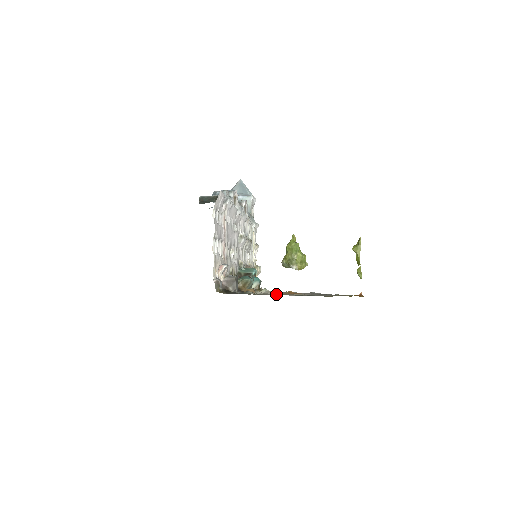
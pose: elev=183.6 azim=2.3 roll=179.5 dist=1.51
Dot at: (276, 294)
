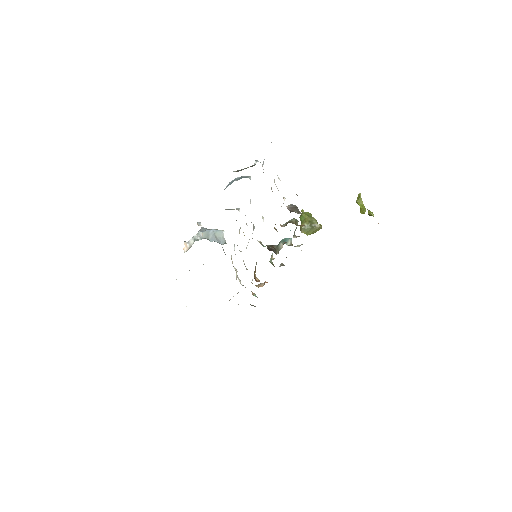
Dot at: occluded
